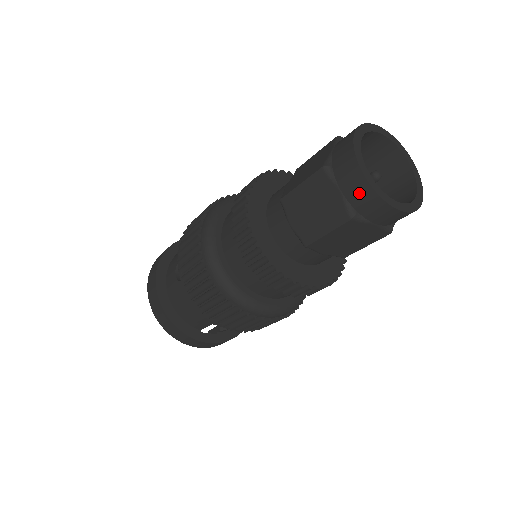
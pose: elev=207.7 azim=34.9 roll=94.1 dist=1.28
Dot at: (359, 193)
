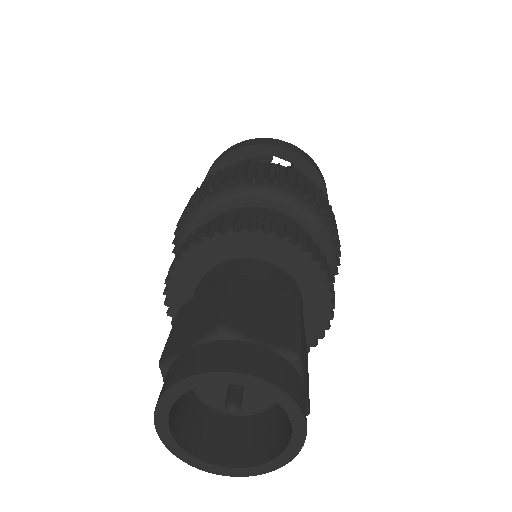
Dot at: occluded
